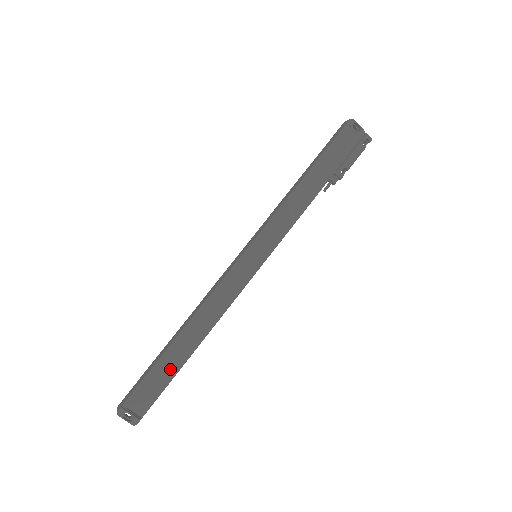
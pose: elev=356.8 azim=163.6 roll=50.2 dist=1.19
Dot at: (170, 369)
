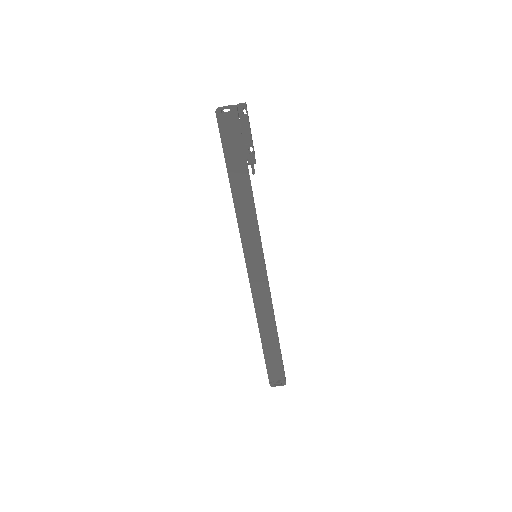
Dot at: (274, 350)
